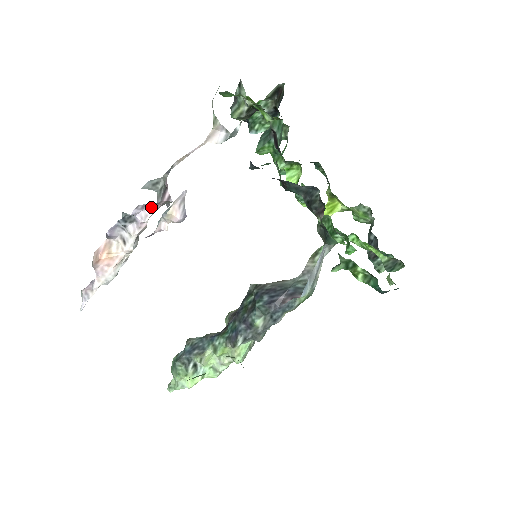
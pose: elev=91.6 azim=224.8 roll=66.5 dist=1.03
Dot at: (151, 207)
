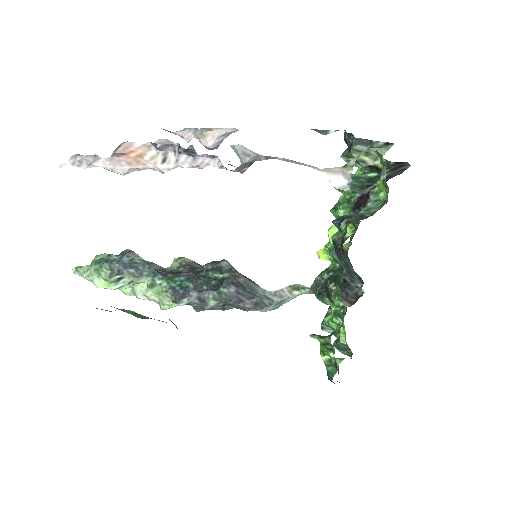
Dot at: (221, 164)
